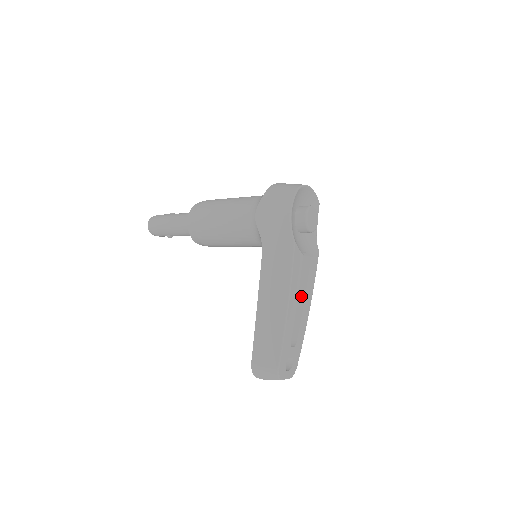
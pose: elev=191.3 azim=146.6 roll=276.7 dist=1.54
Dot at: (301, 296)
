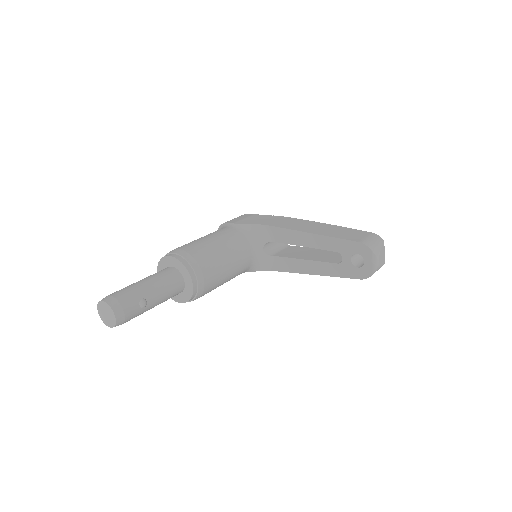
Dot at: (315, 249)
